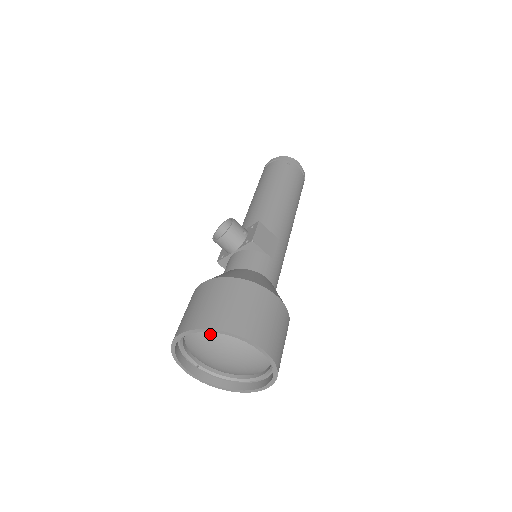
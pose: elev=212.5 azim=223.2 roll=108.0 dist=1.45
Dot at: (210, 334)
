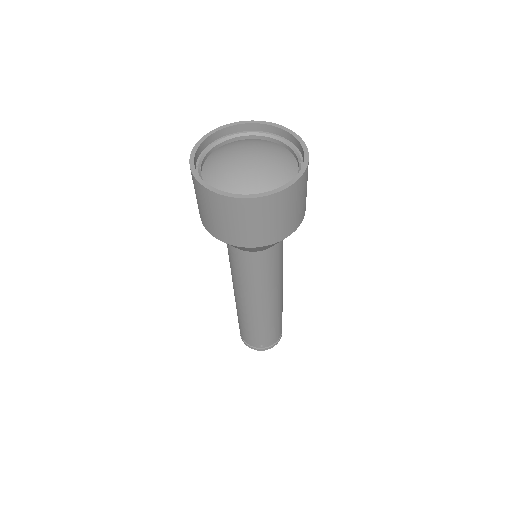
Dot at: (261, 142)
